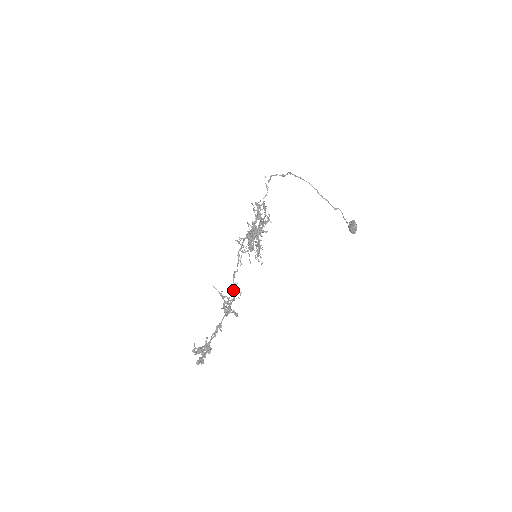
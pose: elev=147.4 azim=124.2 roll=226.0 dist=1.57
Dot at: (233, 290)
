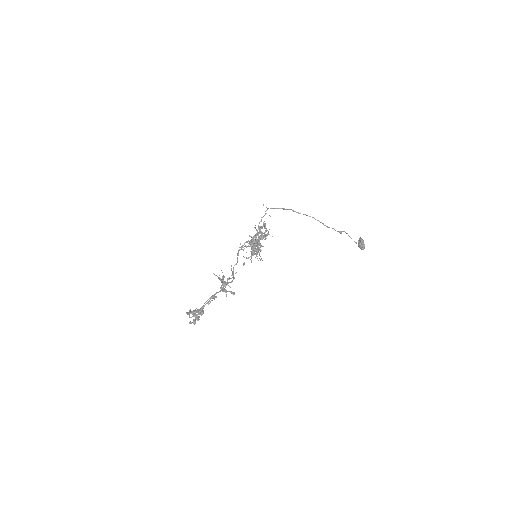
Dot at: (231, 275)
